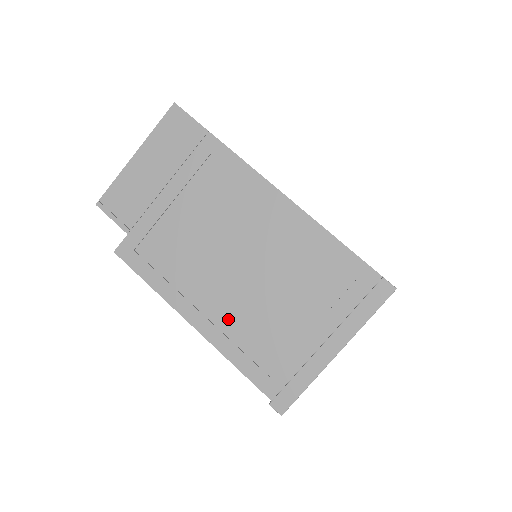
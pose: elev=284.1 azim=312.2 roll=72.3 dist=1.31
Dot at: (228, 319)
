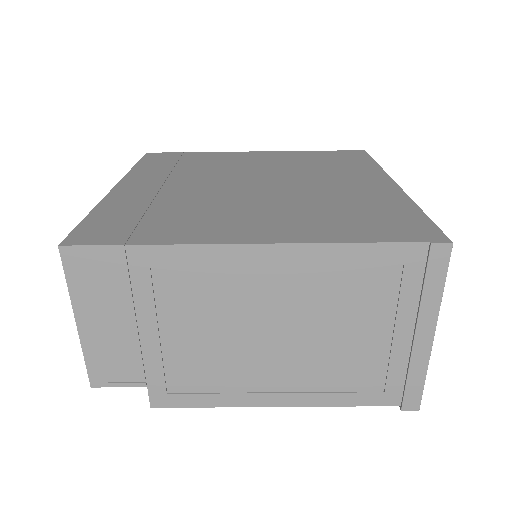
Dot at: (307, 380)
